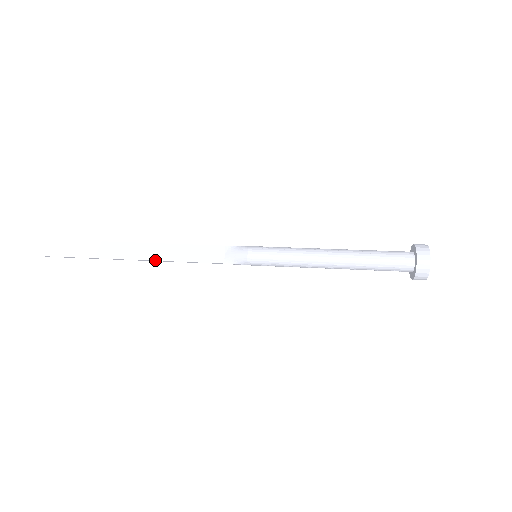
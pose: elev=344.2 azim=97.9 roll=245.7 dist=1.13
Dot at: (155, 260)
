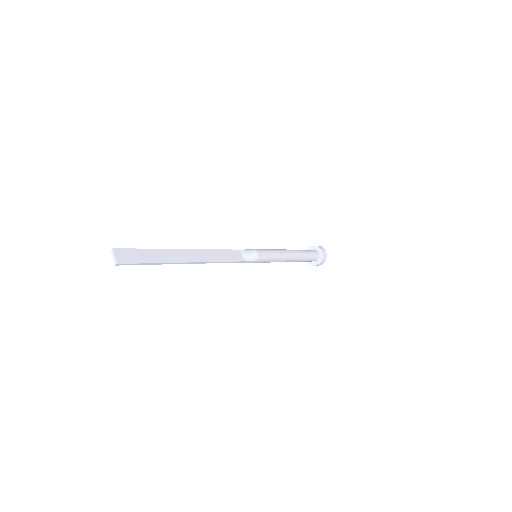
Dot at: (205, 262)
